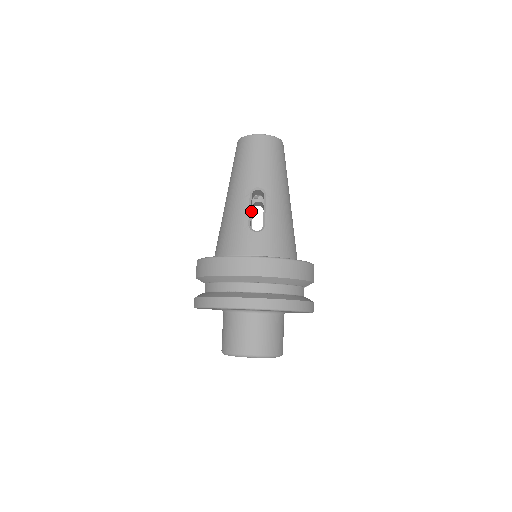
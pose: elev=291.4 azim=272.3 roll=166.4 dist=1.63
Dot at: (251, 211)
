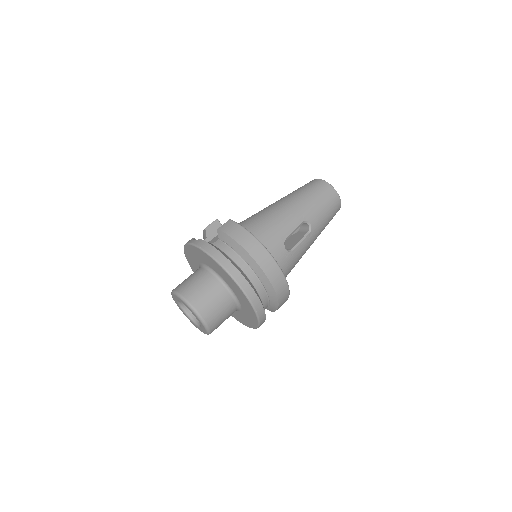
Dot at: occluded
